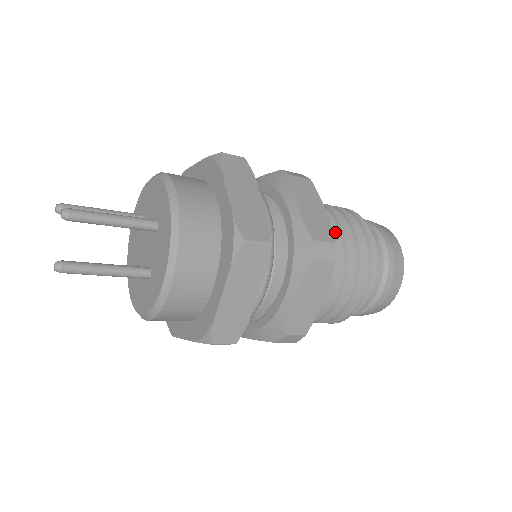
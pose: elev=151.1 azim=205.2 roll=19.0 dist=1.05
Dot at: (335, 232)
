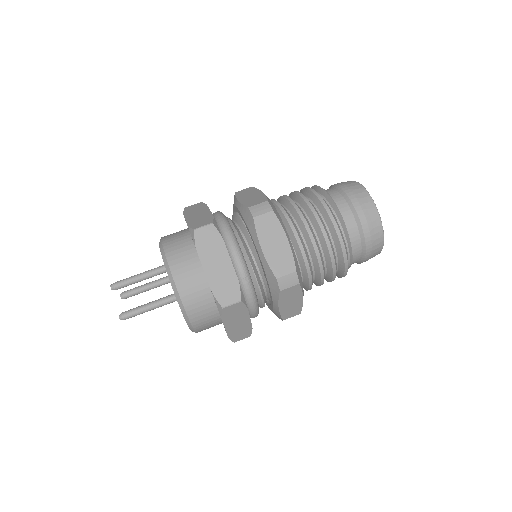
Dot at: (286, 202)
